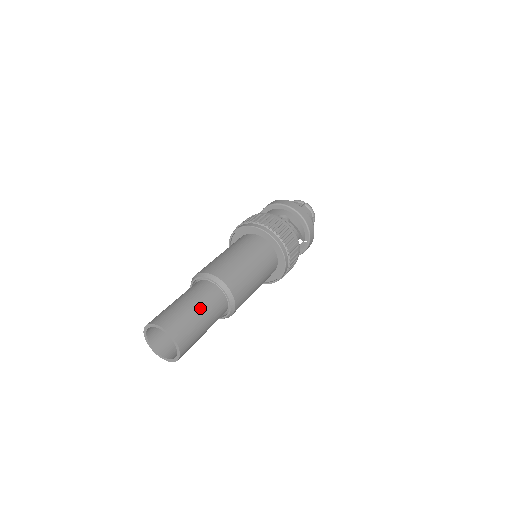
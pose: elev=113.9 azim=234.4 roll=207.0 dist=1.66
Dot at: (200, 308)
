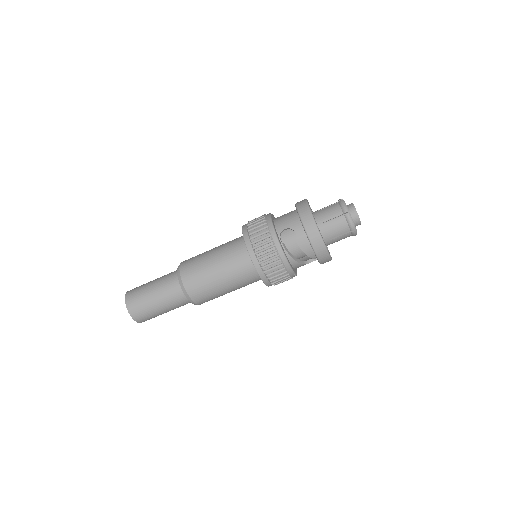
Dot at: (159, 299)
